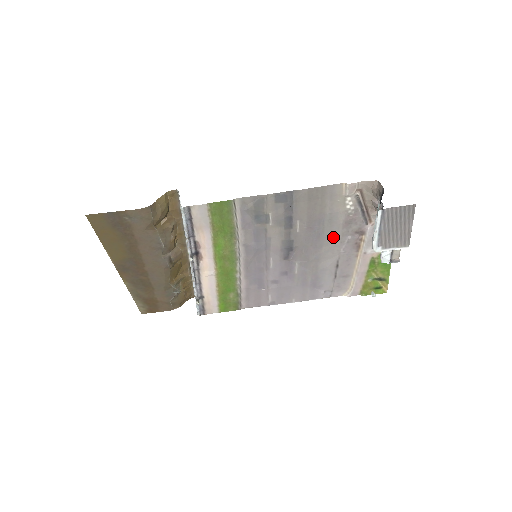
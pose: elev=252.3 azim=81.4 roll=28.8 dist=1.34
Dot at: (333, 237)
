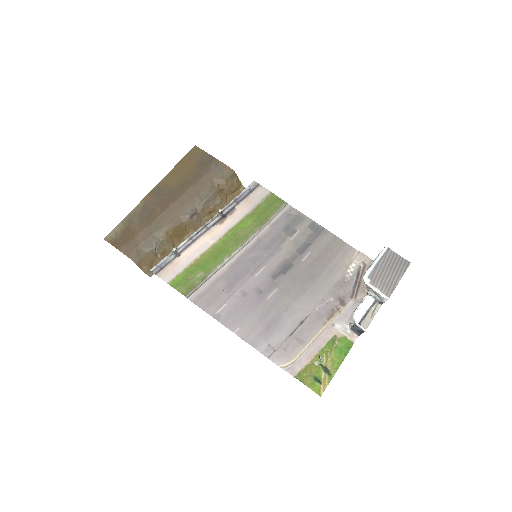
Dot at: (321, 289)
